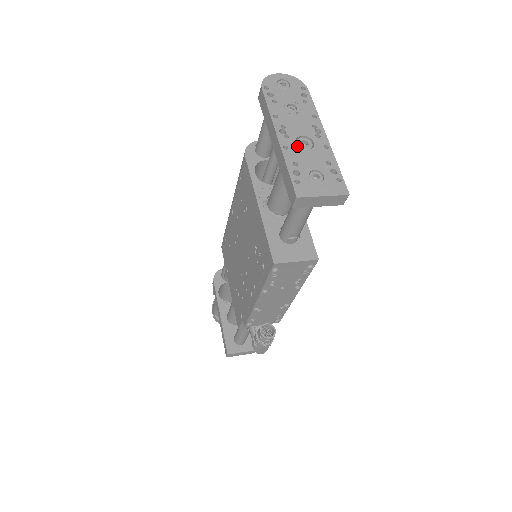
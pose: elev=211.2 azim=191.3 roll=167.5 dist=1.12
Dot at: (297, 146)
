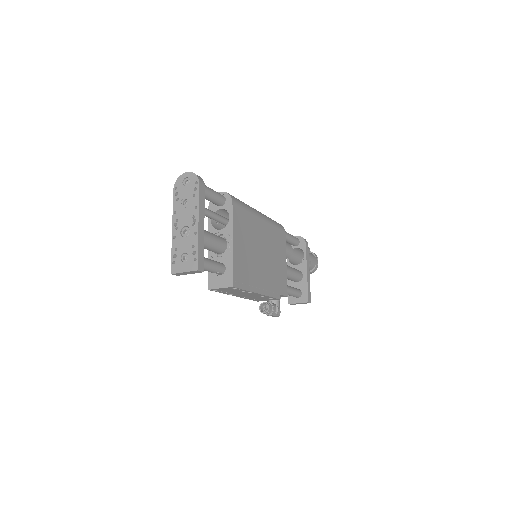
Dot at: (180, 235)
